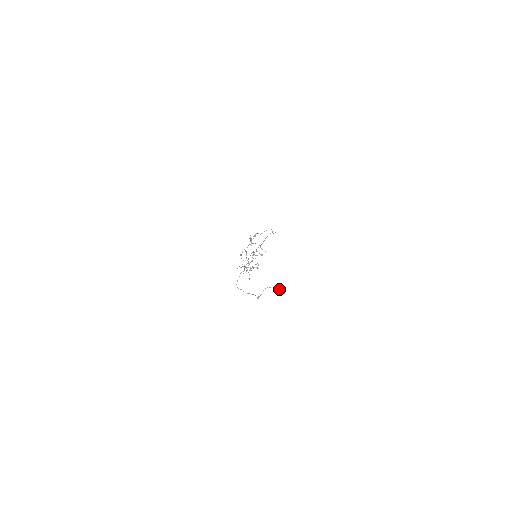
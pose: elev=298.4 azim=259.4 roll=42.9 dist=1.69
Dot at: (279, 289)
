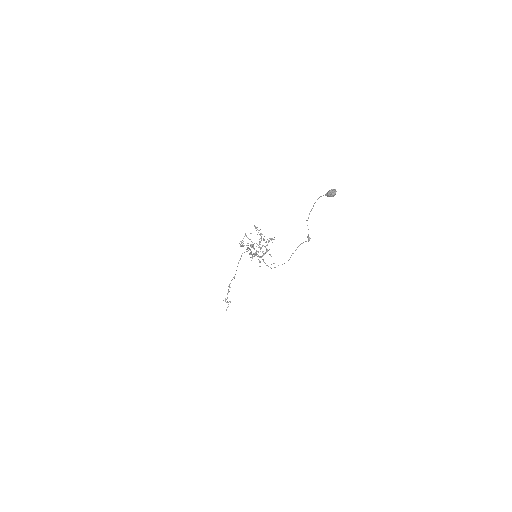
Dot at: (325, 194)
